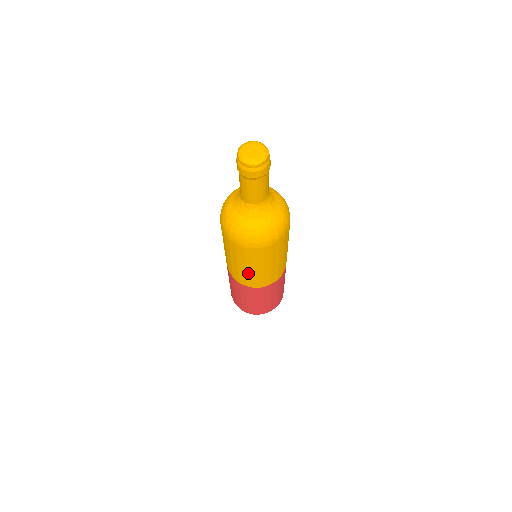
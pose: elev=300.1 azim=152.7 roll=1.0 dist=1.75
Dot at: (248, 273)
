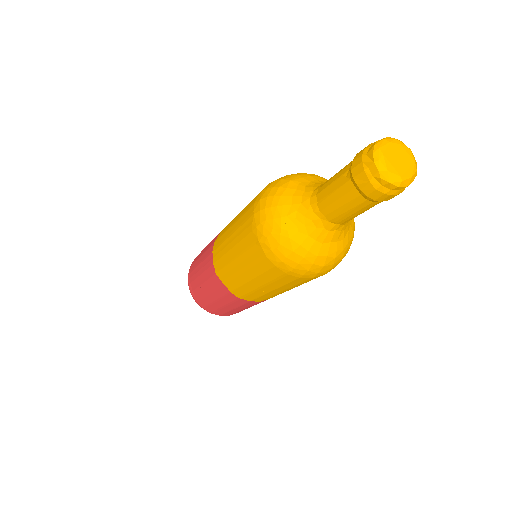
Dot at: (269, 293)
